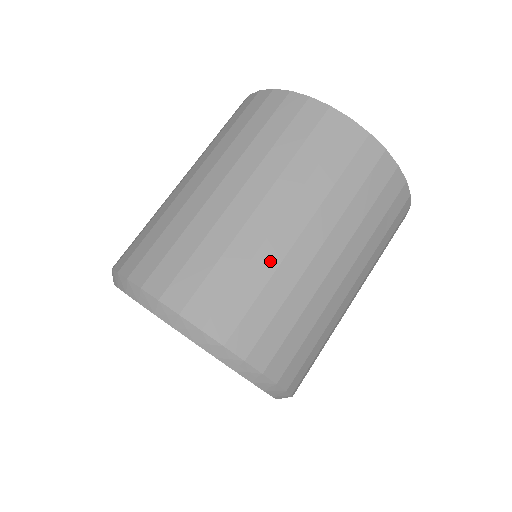
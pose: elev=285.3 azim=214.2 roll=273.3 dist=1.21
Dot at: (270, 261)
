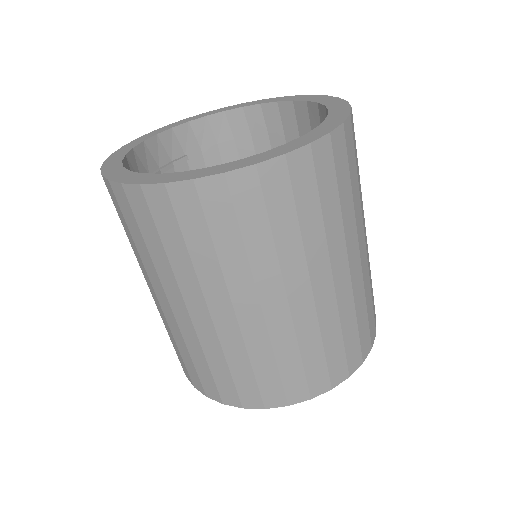
Dot at: (193, 341)
